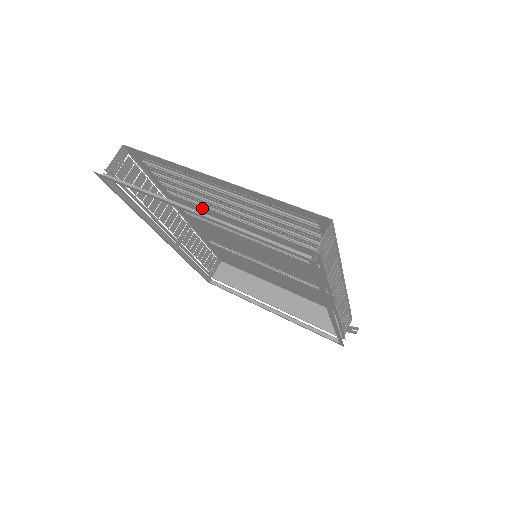
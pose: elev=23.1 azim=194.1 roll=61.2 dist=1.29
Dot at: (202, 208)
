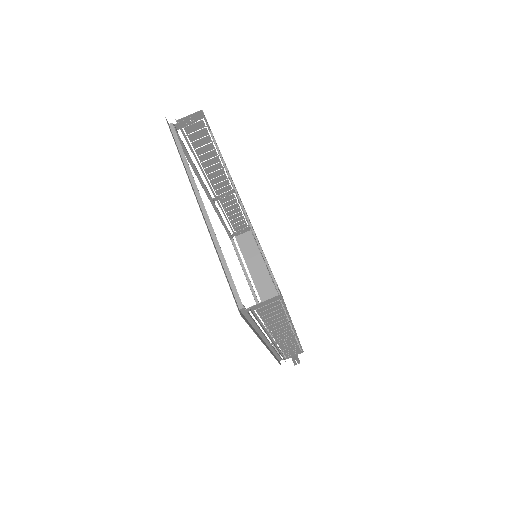
Dot at: occluded
